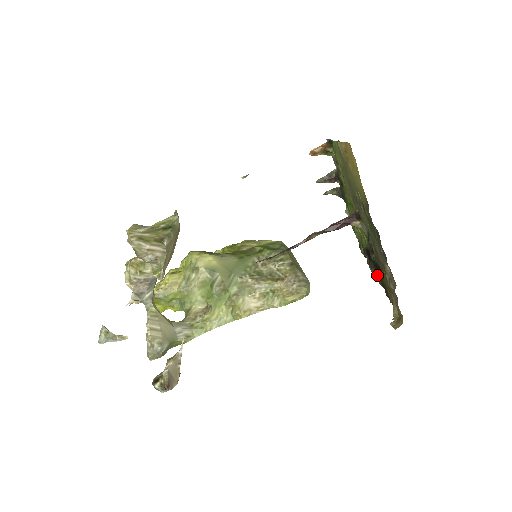
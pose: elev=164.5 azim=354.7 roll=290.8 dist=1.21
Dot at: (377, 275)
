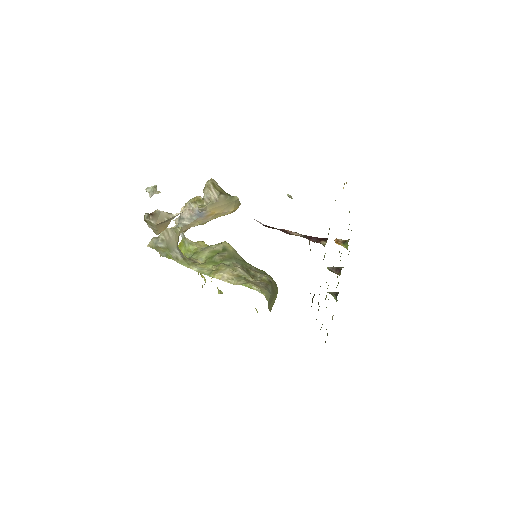
Dot at: occluded
